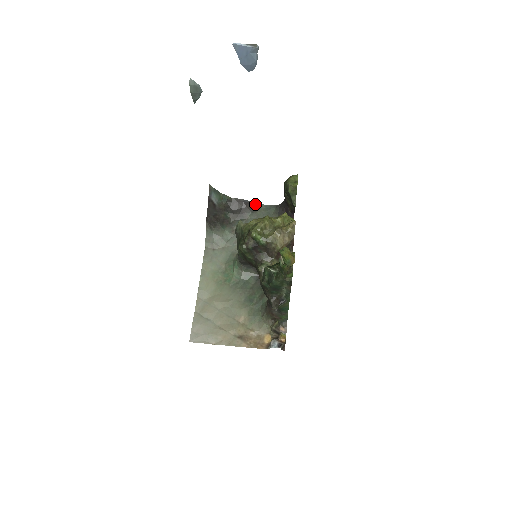
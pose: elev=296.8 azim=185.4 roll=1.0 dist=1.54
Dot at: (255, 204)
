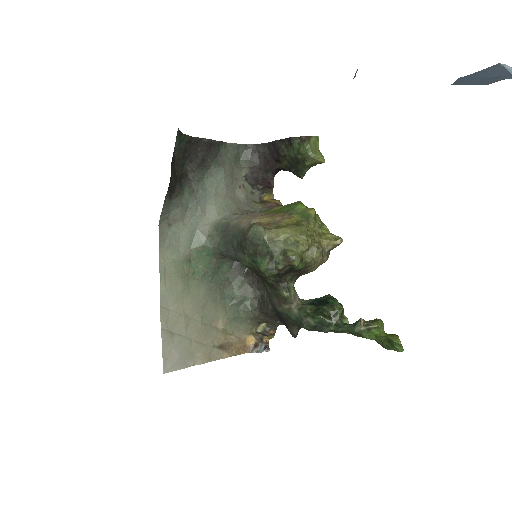
Dot at: (220, 143)
